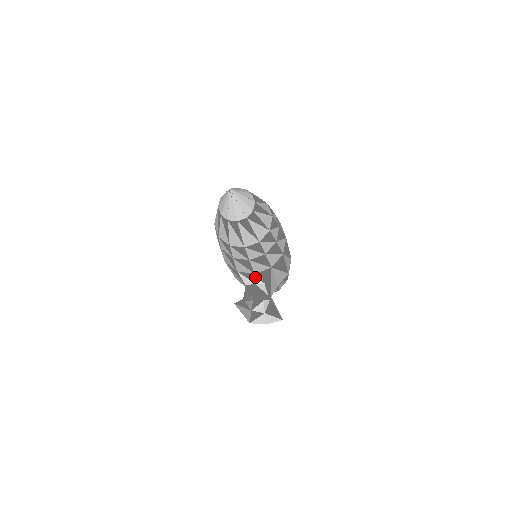
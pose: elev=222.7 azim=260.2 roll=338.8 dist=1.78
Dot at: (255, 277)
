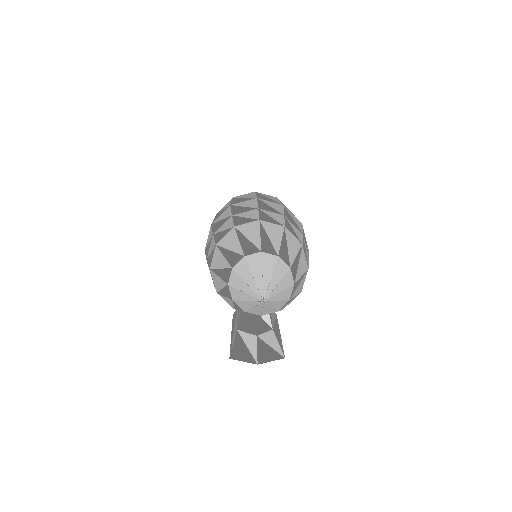
Dot at: occluded
